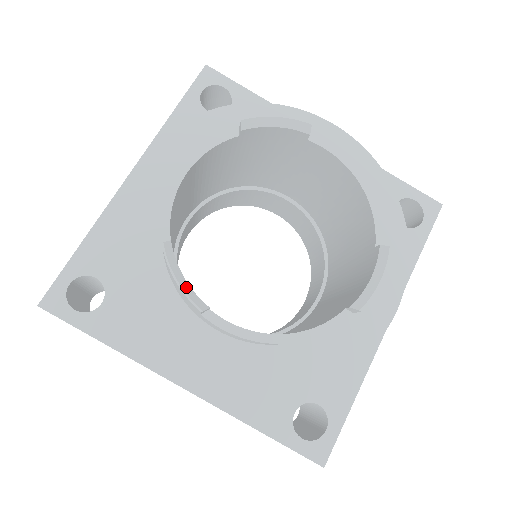
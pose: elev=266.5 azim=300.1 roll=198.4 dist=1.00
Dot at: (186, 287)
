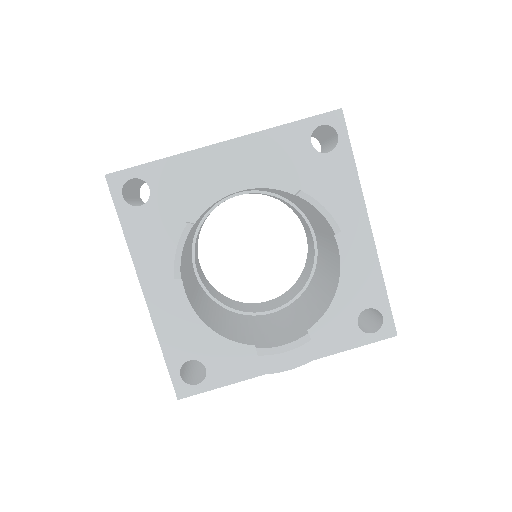
Dot at: (178, 257)
